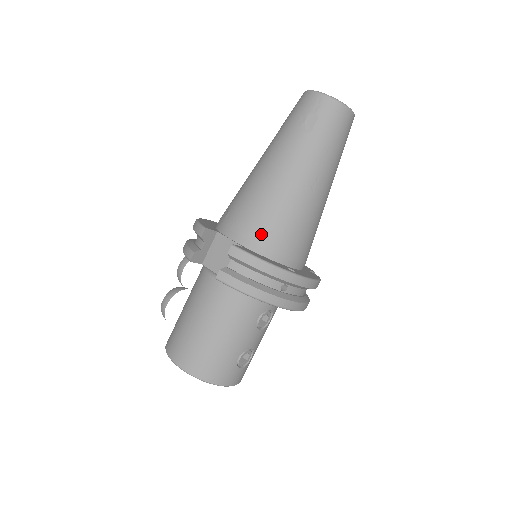
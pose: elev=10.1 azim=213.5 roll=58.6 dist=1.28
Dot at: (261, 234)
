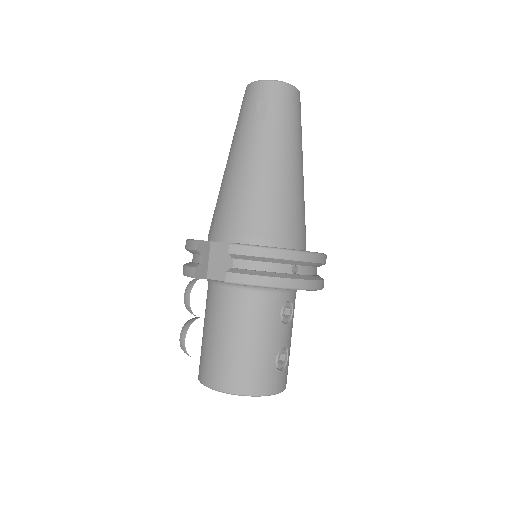
Dot at: (254, 226)
